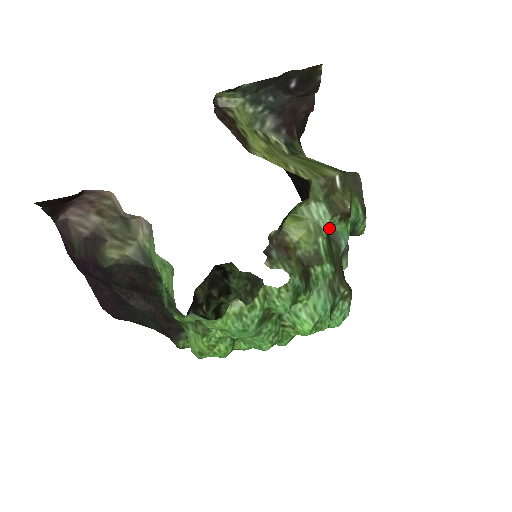
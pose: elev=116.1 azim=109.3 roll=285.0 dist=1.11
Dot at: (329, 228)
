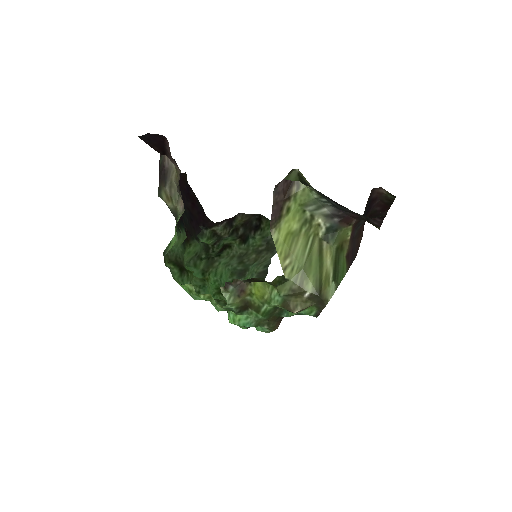
Dot at: (277, 306)
